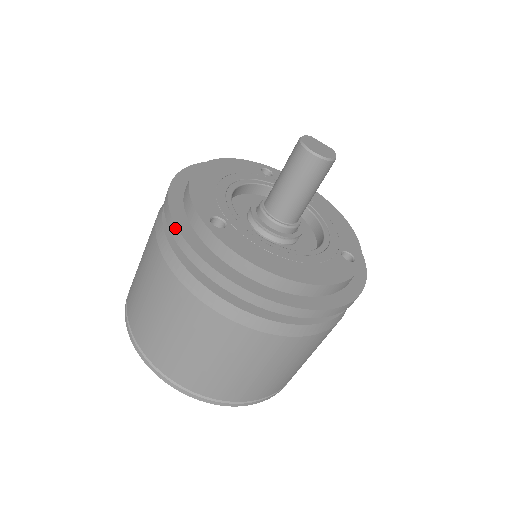
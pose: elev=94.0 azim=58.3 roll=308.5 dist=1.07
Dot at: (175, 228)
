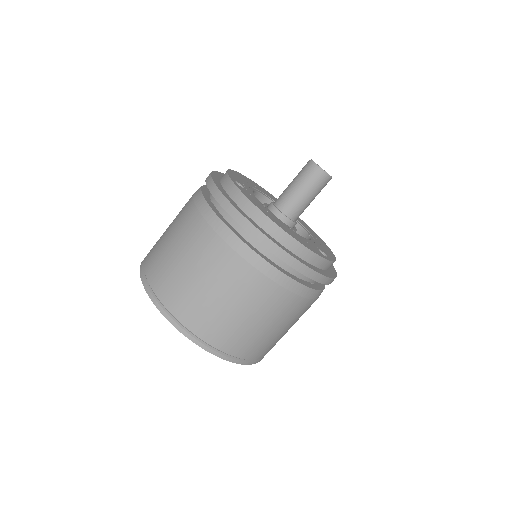
Dot at: (210, 178)
